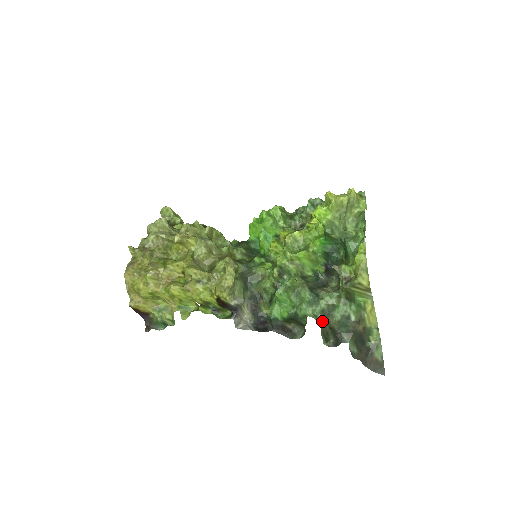
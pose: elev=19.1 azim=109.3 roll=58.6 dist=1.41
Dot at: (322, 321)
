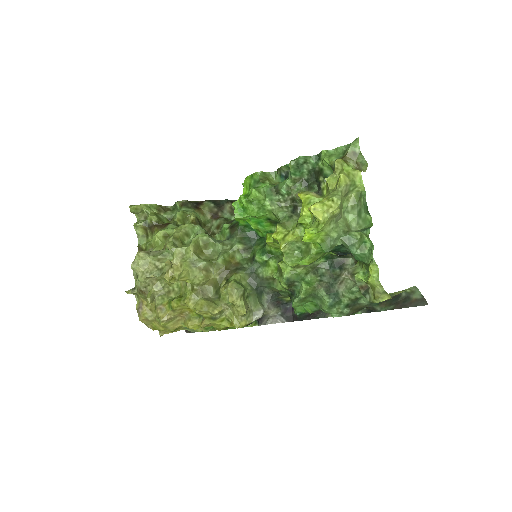
Dot at: (350, 312)
